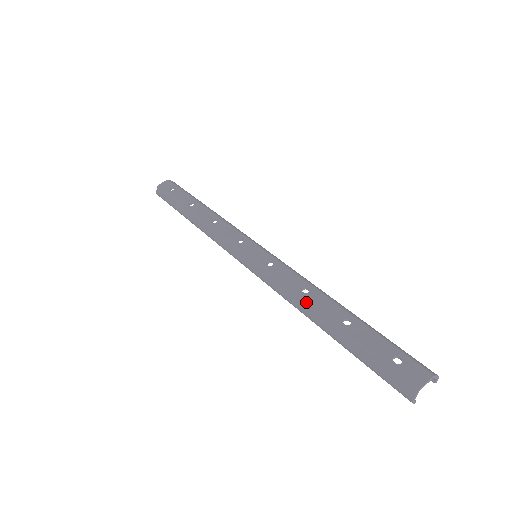
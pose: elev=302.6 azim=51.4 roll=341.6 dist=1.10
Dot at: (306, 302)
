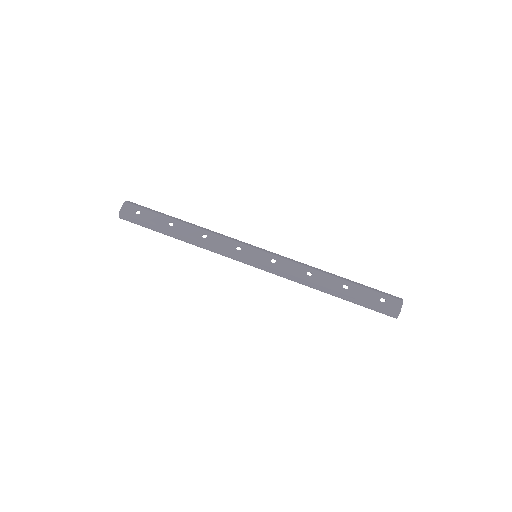
Dot at: (314, 282)
